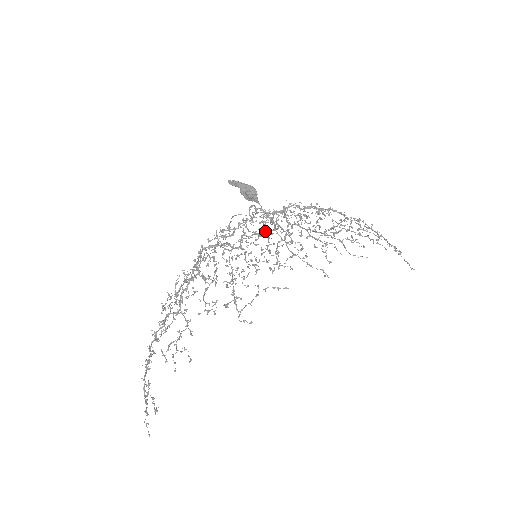
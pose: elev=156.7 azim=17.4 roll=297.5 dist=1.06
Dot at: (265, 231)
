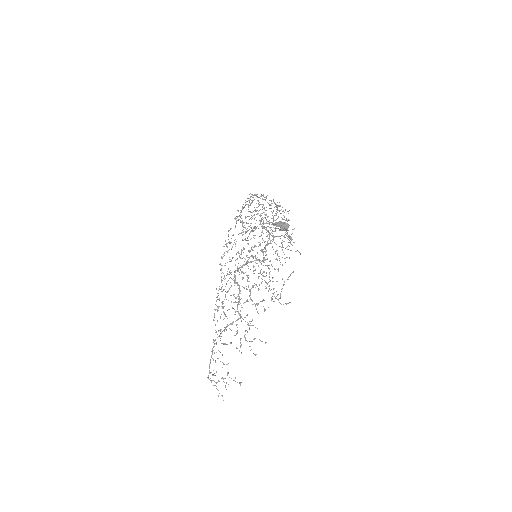
Dot at: occluded
